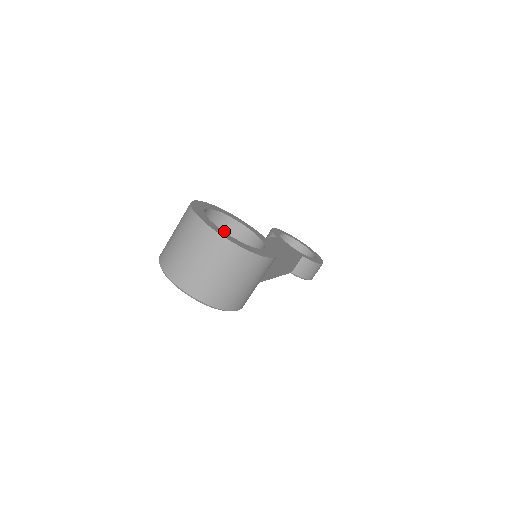
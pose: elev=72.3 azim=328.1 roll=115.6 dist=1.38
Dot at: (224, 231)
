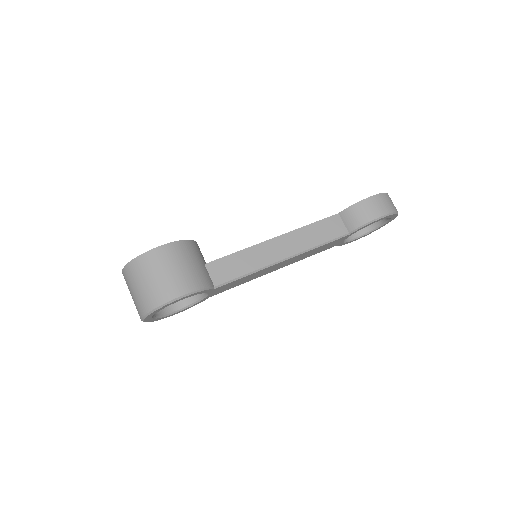
Dot at: occluded
